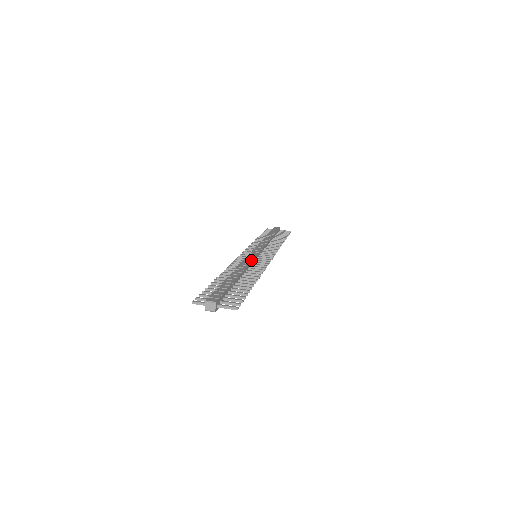
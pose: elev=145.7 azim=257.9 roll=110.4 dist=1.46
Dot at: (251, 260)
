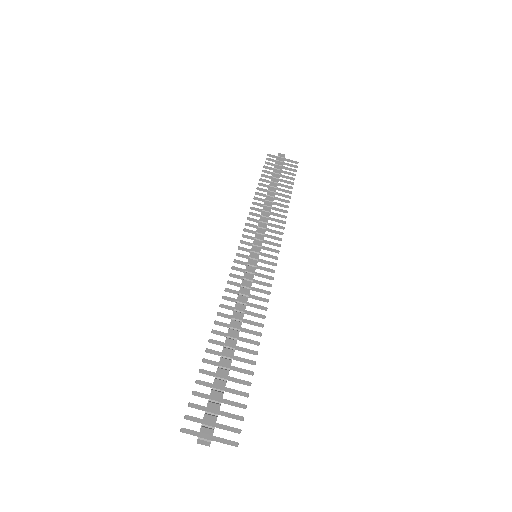
Dot at: (251, 283)
